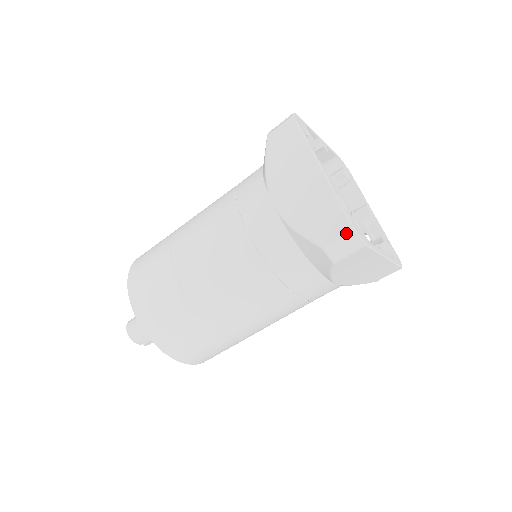
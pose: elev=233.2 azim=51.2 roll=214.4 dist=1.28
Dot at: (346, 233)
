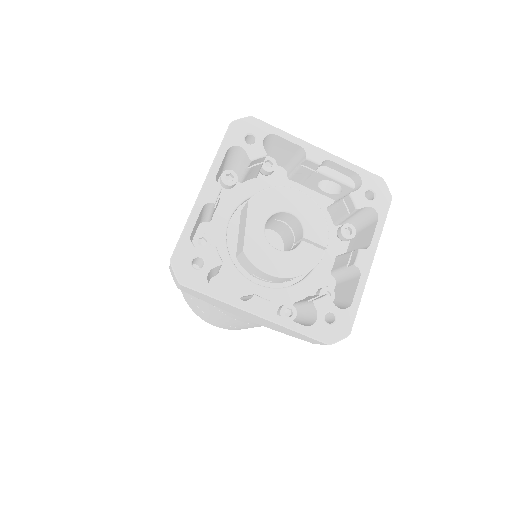
Dot at: occluded
